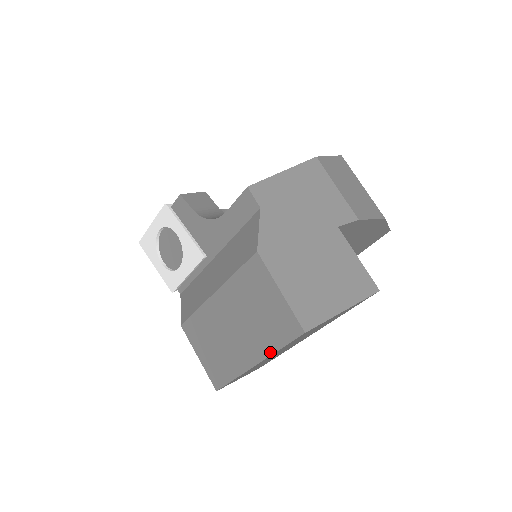
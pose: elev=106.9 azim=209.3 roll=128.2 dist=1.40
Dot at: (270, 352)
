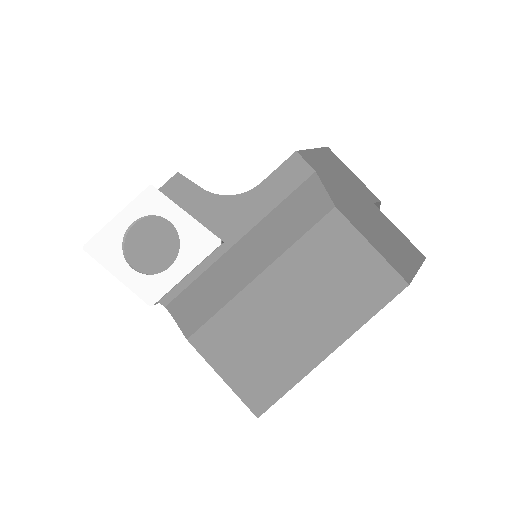
Dot at: (358, 325)
